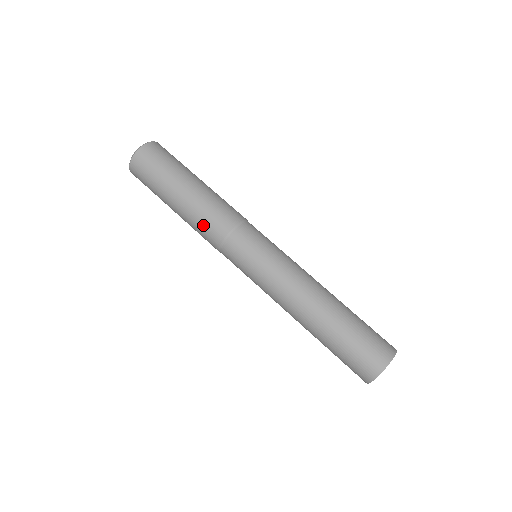
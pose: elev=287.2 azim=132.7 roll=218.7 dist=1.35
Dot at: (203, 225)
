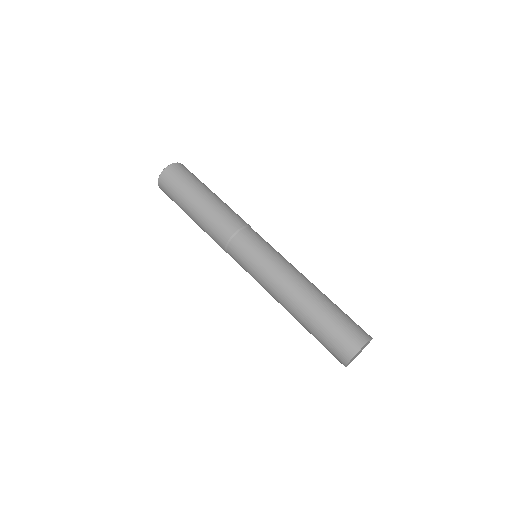
Dot at: (226, 214)
